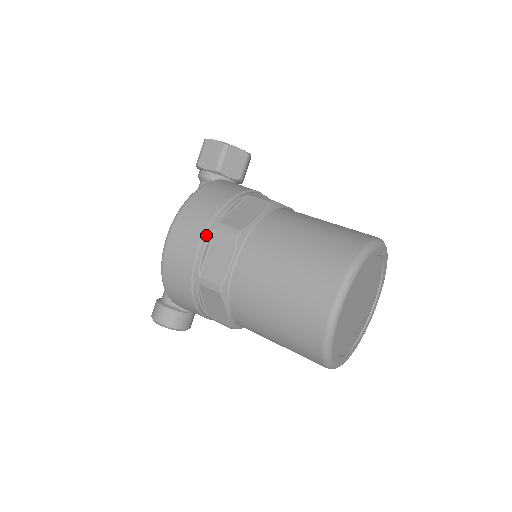
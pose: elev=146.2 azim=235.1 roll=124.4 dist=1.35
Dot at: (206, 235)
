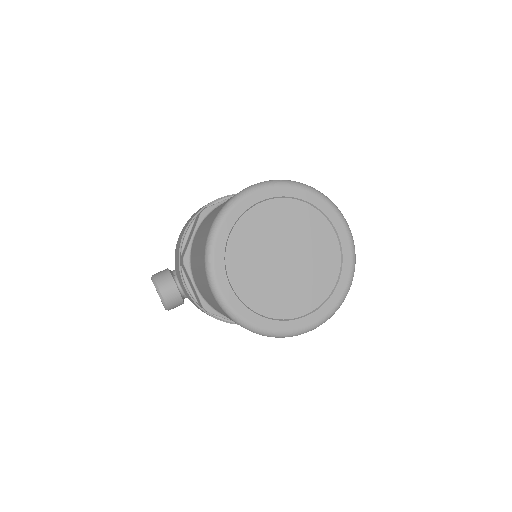
Dot at: (232, 195)
